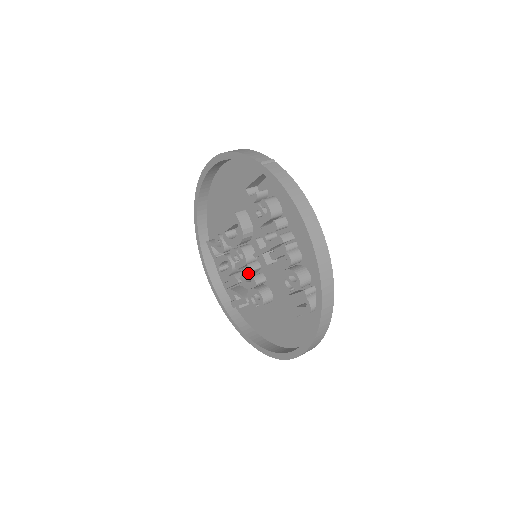
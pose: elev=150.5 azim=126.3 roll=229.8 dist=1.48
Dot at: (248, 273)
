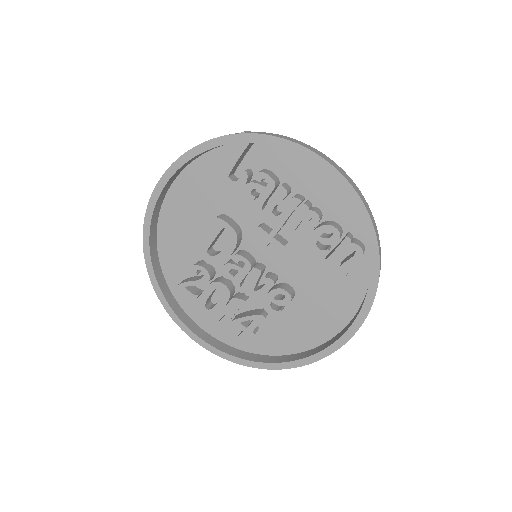
Dot at: (257, 277)
